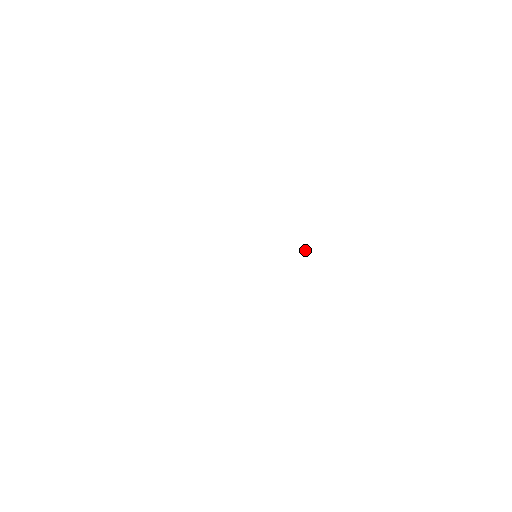
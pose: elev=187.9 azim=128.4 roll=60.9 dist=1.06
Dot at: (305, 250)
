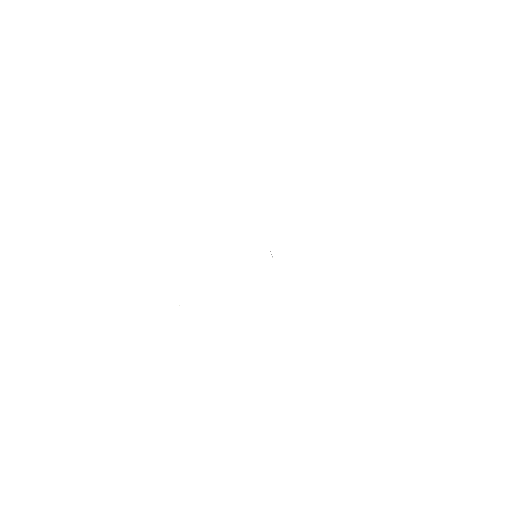
Dot at: occluded
